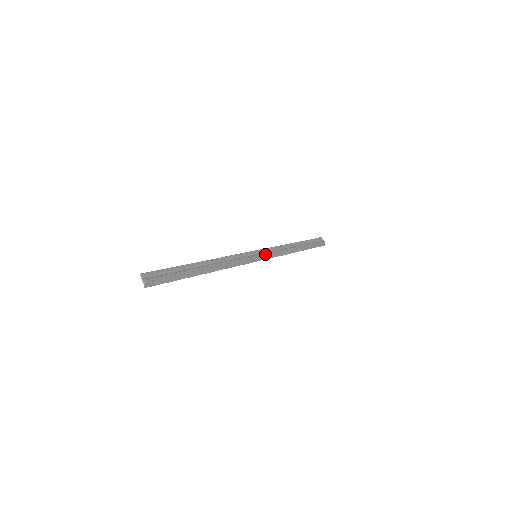
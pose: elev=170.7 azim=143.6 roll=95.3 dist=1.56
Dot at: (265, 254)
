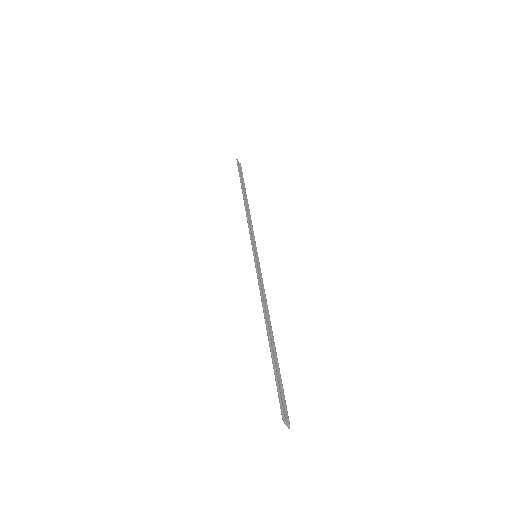
Dot at: occluded
